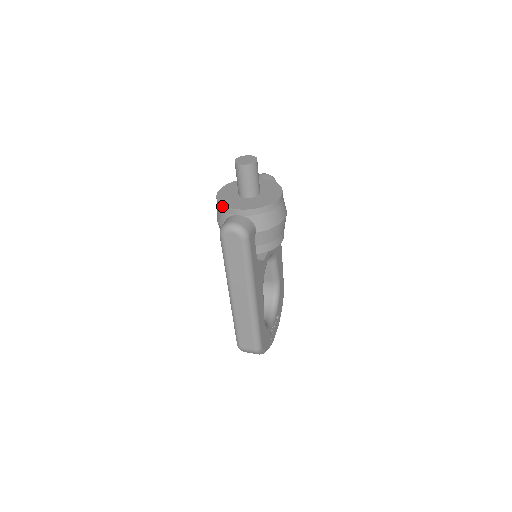
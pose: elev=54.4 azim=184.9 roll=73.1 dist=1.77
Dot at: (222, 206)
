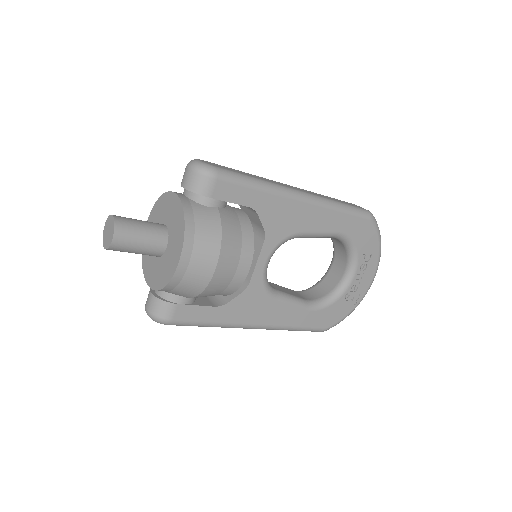
Dot at: (144, 267)
